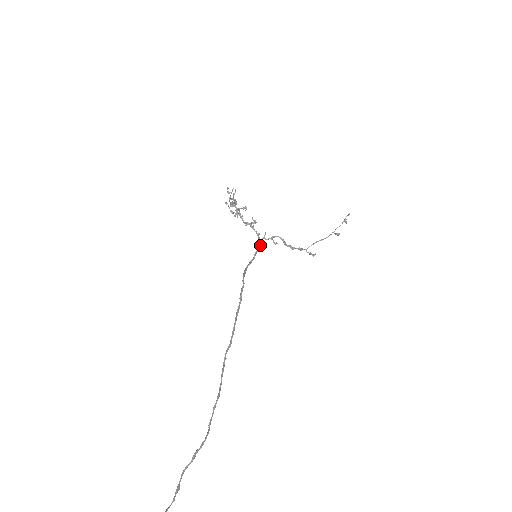
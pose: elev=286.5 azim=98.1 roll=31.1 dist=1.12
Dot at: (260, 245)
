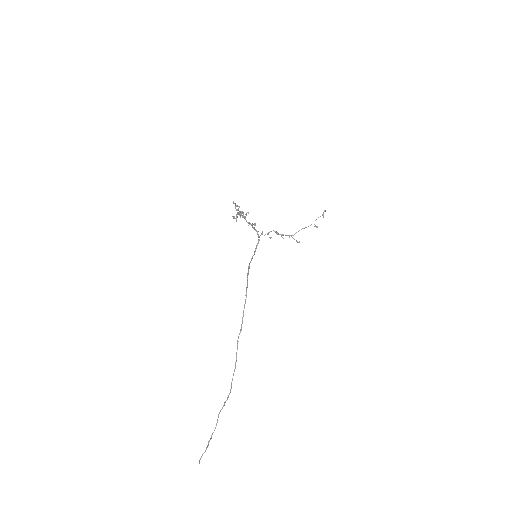
Dot at: (259, 240)
